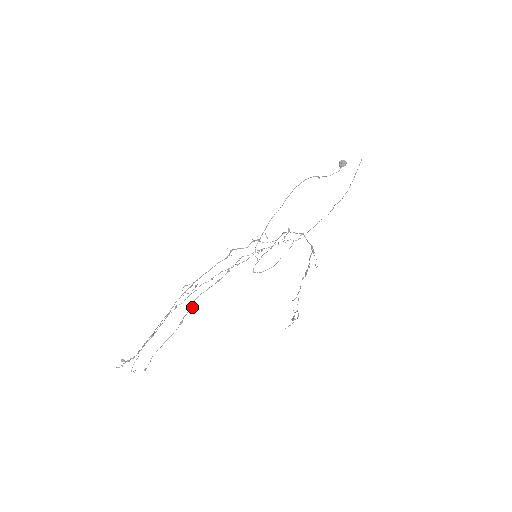
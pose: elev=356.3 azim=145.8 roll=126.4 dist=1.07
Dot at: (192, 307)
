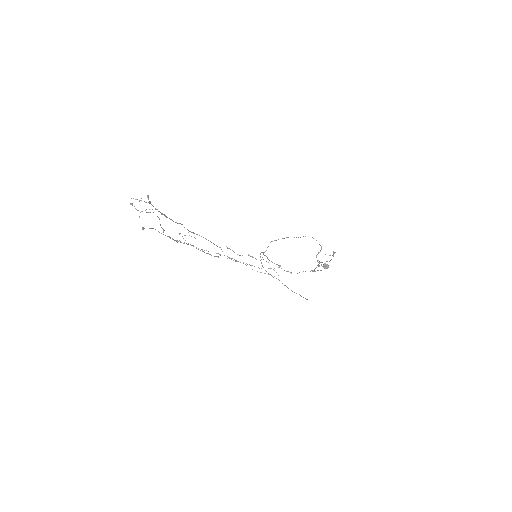
Dot at: (187, 244)
